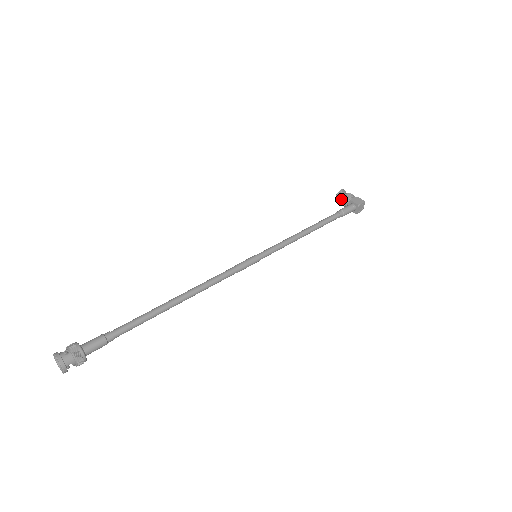
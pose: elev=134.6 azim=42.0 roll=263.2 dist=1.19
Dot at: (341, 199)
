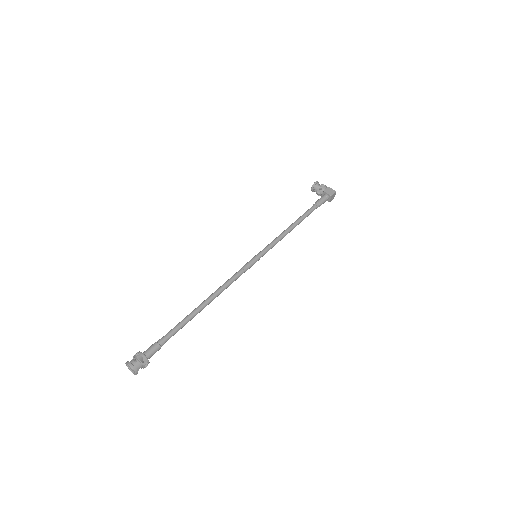
Dot at: (316, 190)
